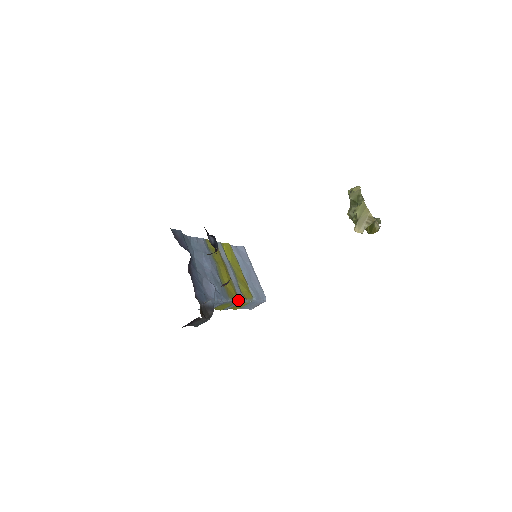
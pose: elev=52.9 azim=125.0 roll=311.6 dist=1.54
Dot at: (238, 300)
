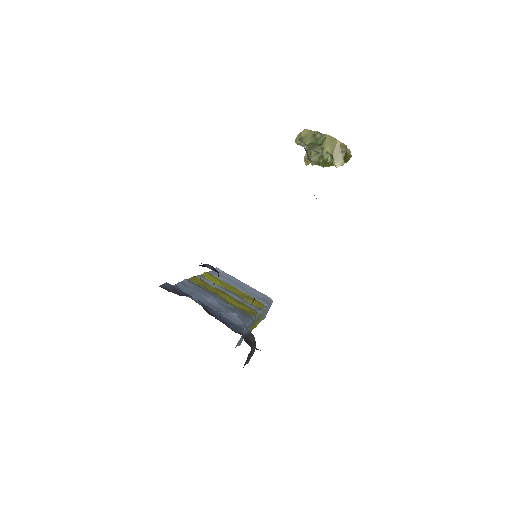
Dot at: (258, 314)
